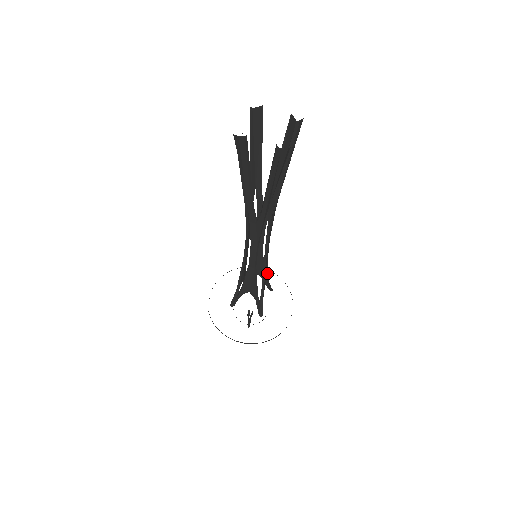
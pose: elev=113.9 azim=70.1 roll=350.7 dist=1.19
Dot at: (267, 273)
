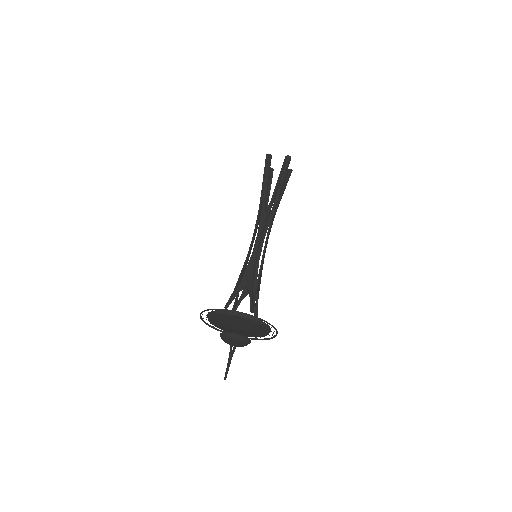
Dot at: (260, 279)
